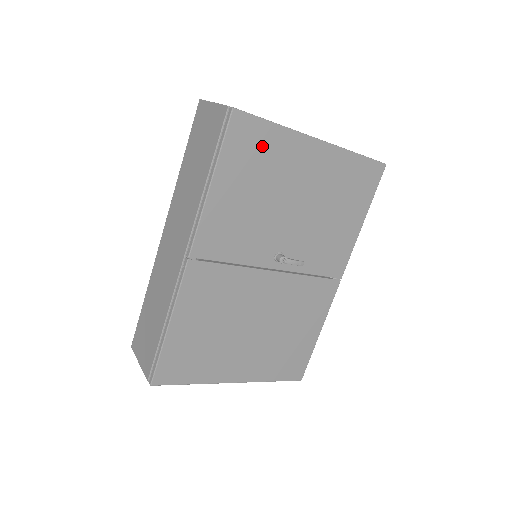
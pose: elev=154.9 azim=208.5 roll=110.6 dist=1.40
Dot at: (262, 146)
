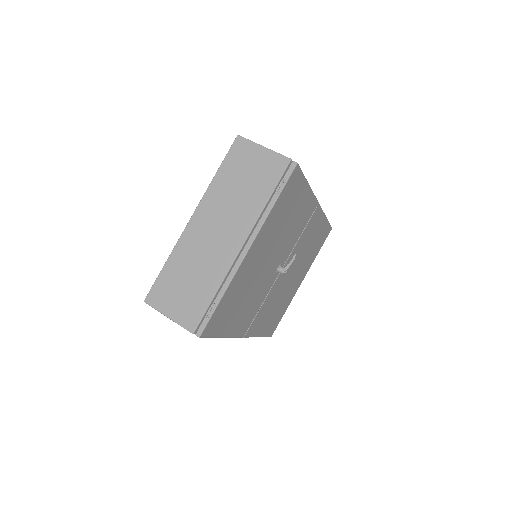
Dot at: (227, 304)
